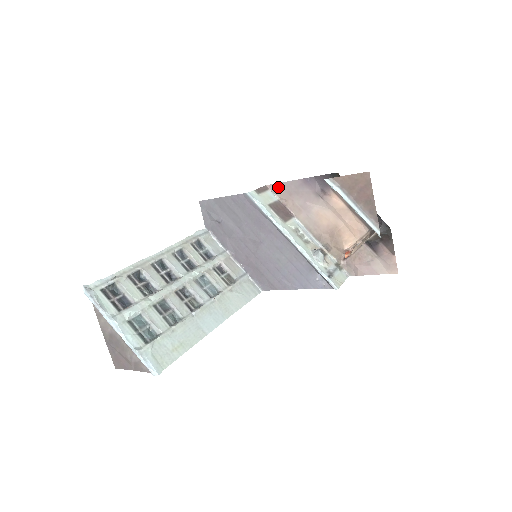
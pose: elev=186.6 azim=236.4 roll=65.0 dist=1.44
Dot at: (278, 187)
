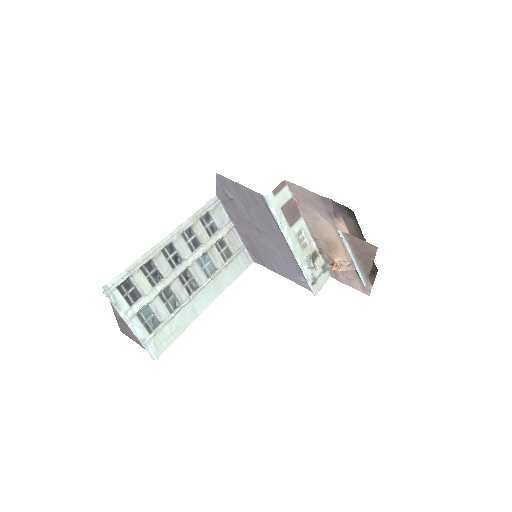
Dot at: (296, 188)
